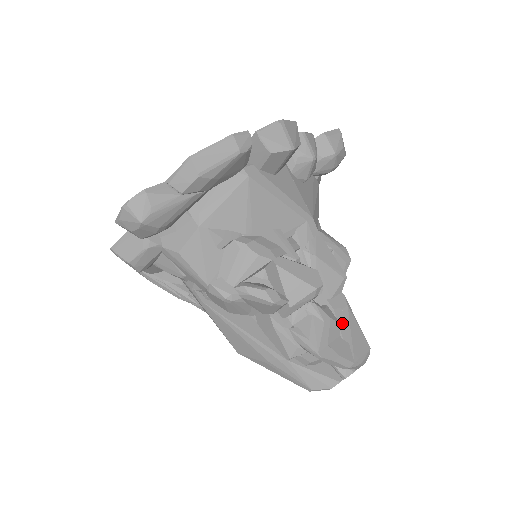
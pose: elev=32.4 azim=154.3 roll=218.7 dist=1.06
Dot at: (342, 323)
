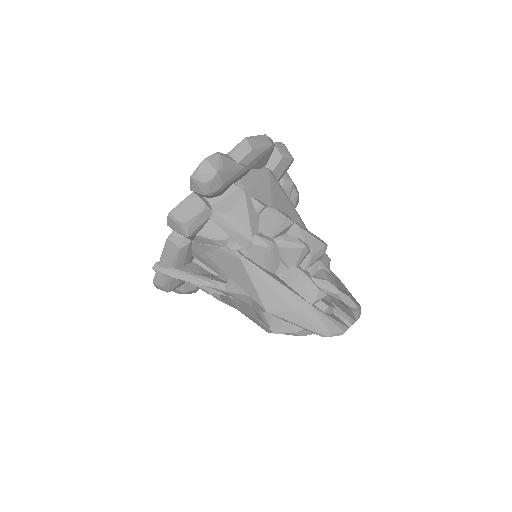
Dot at: (340, 283)
